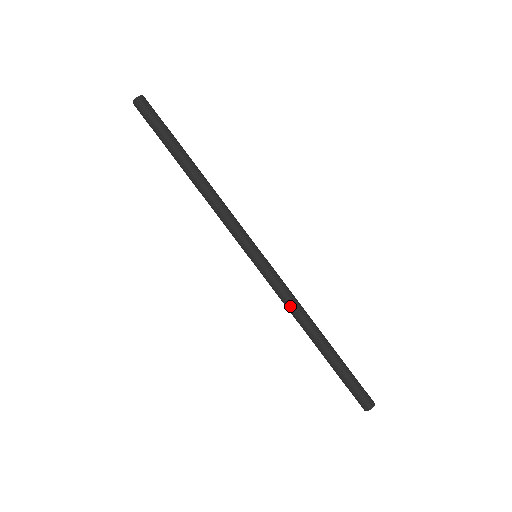
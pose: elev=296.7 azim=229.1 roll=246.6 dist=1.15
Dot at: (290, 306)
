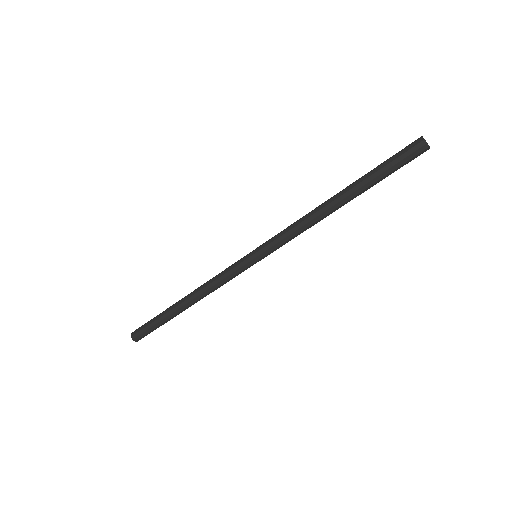
Dot at: (299, 221)
